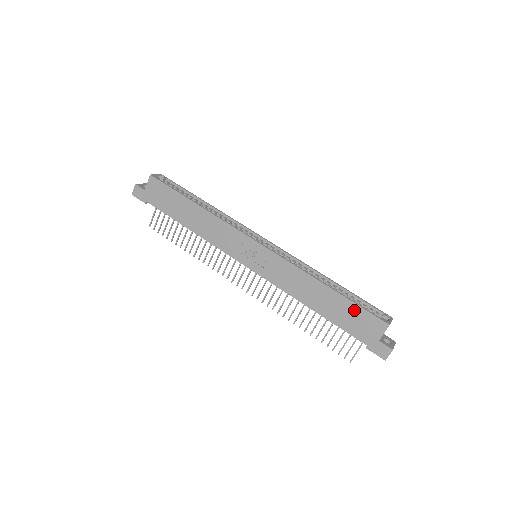
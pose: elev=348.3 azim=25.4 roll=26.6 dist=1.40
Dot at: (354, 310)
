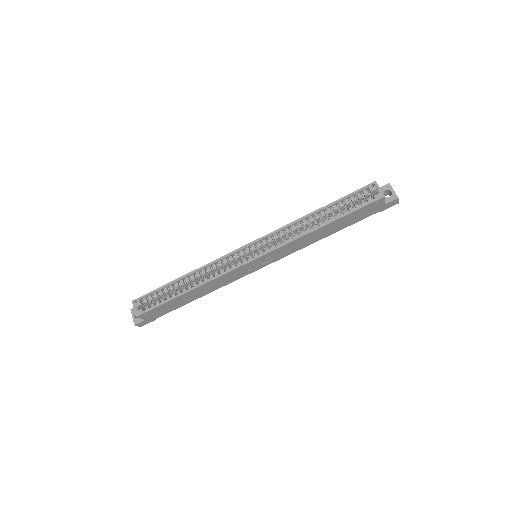
Dot at: (354, 214)
